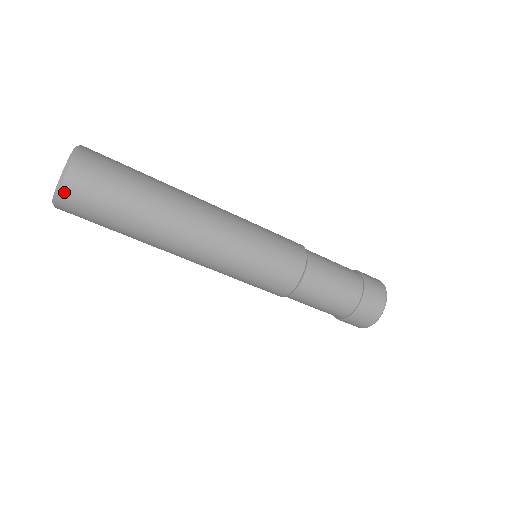
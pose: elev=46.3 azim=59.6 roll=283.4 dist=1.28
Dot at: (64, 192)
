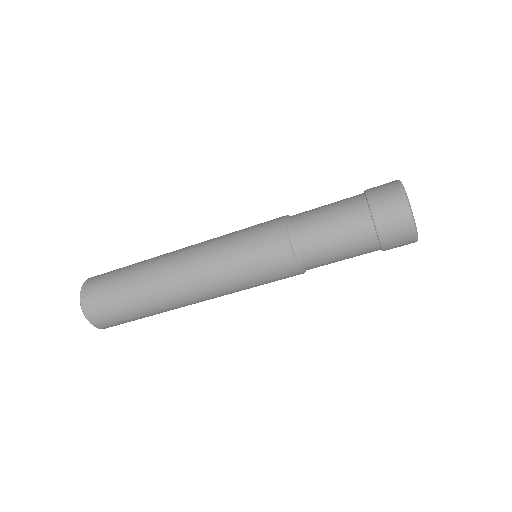
Dot at: (85, 309)
